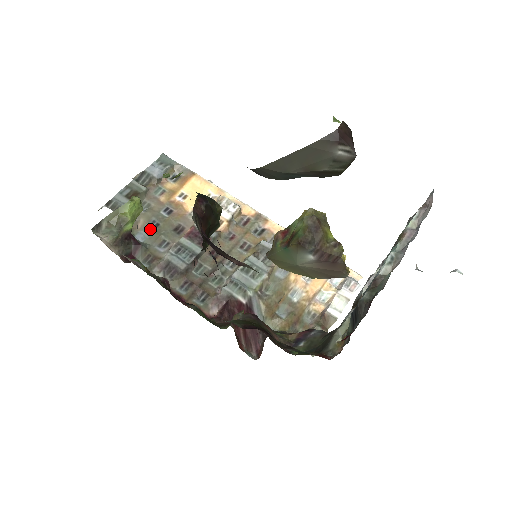
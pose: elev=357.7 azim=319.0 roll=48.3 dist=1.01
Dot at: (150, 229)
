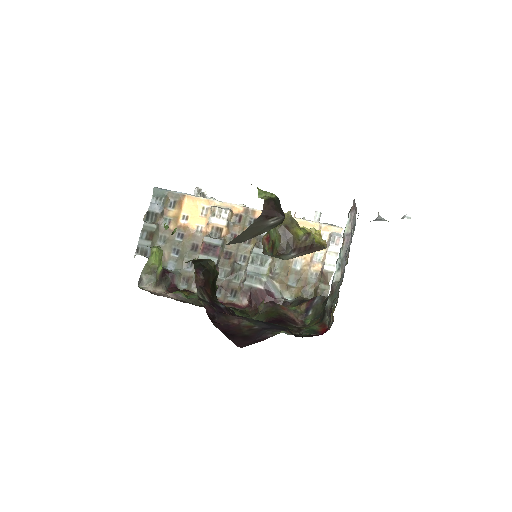
Dot at: (175, 257)
